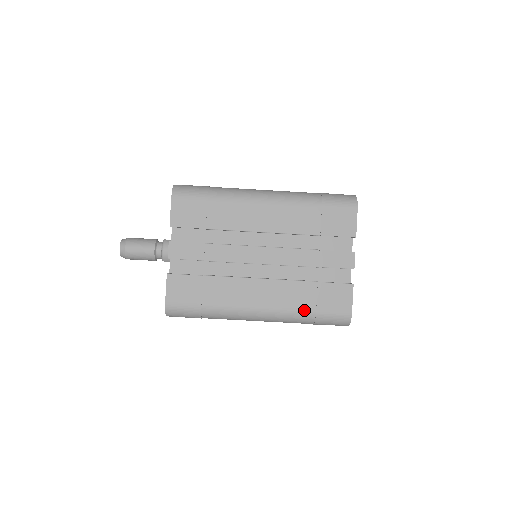
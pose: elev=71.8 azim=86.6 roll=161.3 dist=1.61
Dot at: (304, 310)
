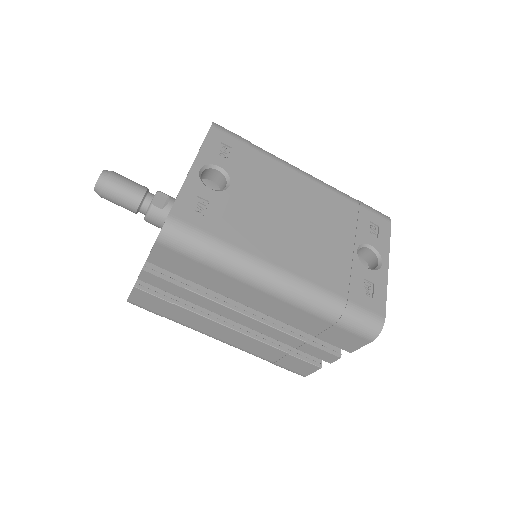
Dot at: (263, 358)
